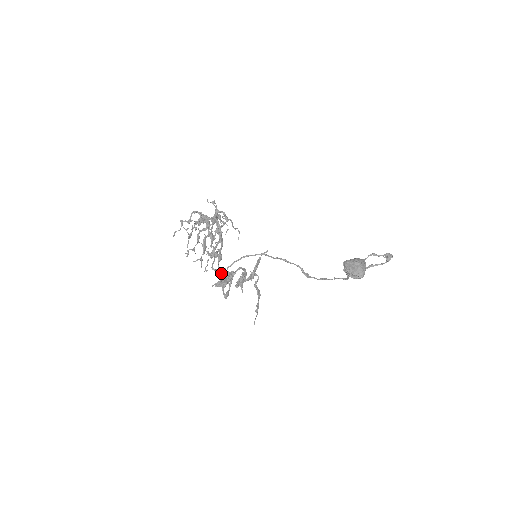
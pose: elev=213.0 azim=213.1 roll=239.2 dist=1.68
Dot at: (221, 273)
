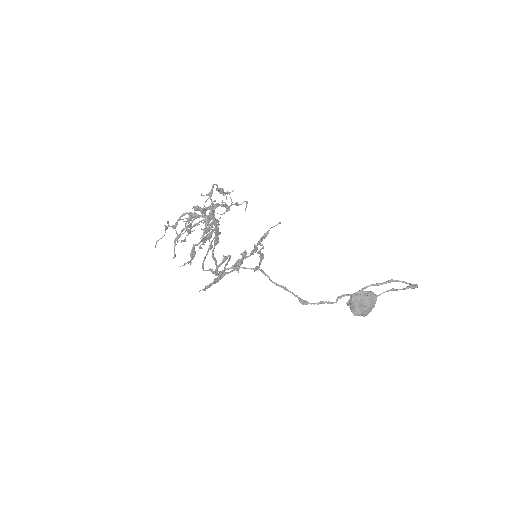
Dot at: occluded
